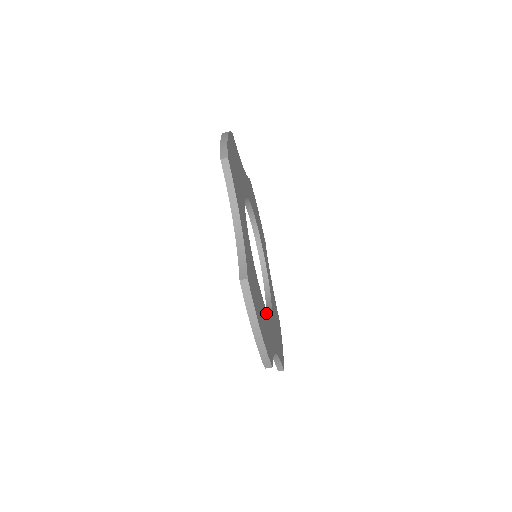
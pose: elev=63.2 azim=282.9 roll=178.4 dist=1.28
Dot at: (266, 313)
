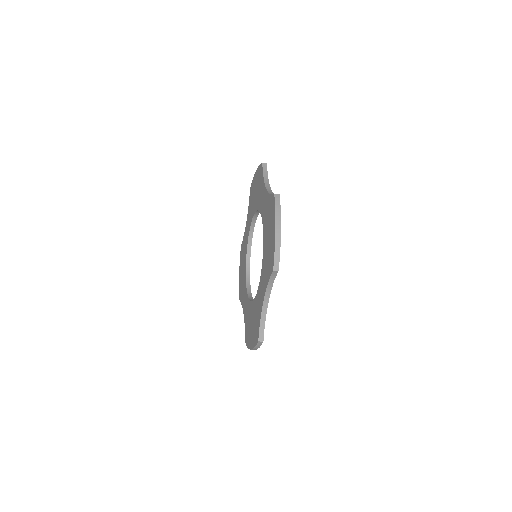
Dot at: occluded
